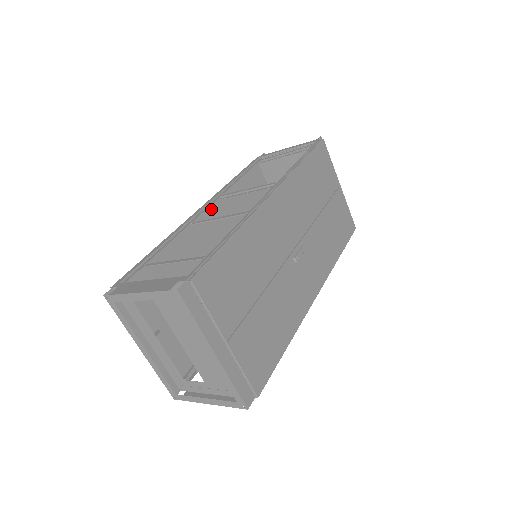
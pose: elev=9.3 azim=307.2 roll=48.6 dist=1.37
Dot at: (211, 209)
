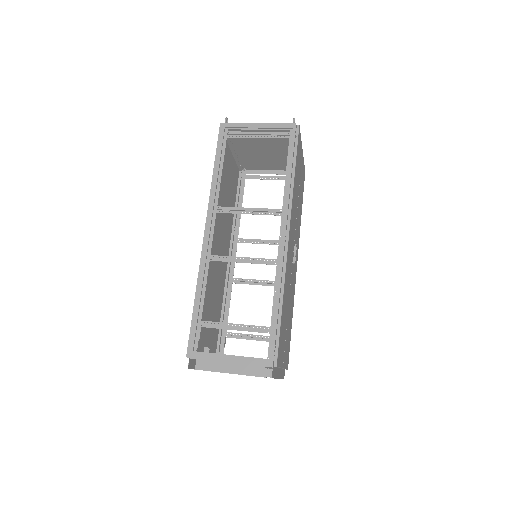
Dot at: occluded
